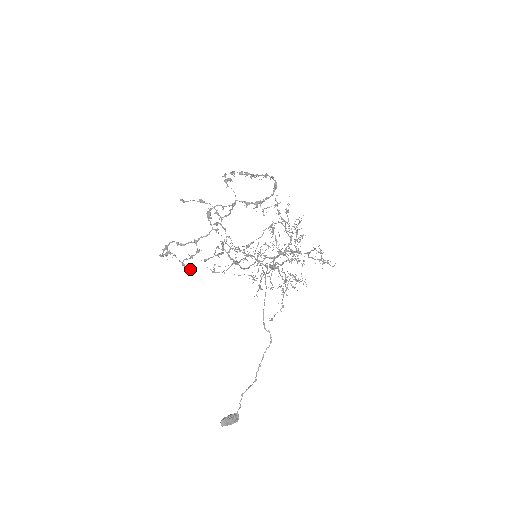
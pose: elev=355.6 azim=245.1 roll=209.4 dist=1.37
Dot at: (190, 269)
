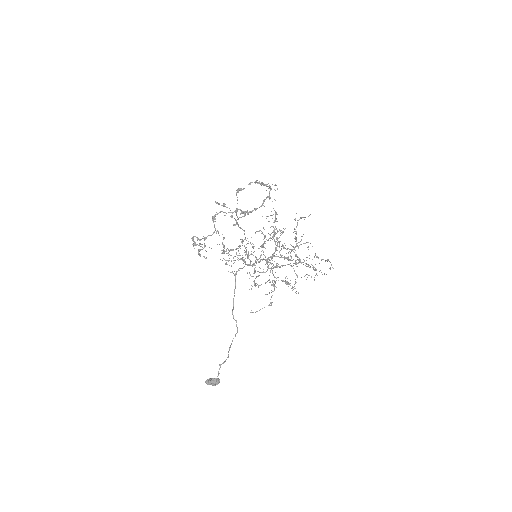
Dot at: occluded
